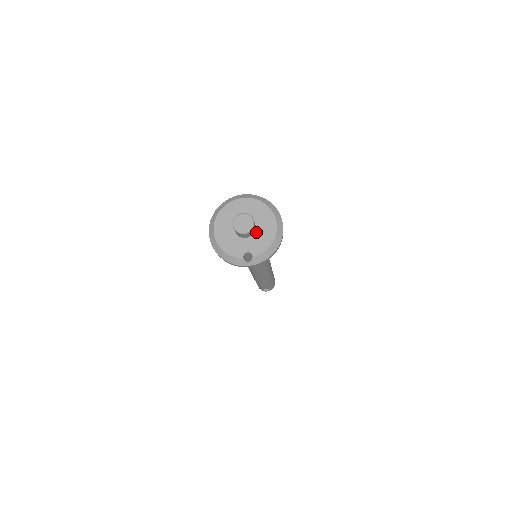
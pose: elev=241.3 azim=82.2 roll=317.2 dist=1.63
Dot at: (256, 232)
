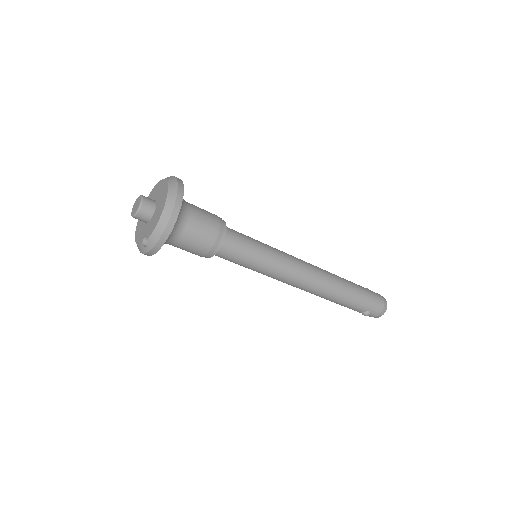
Dot at: (154, 213)
